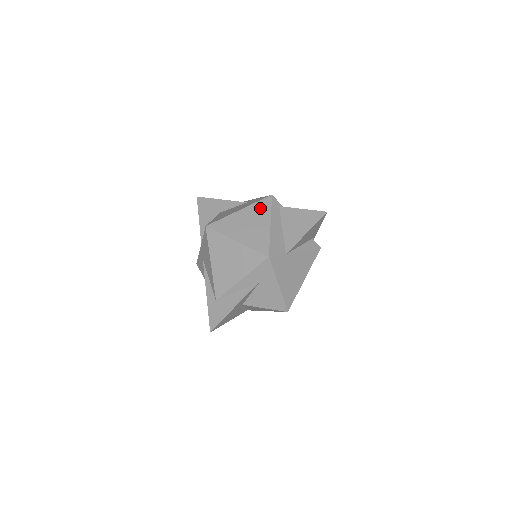
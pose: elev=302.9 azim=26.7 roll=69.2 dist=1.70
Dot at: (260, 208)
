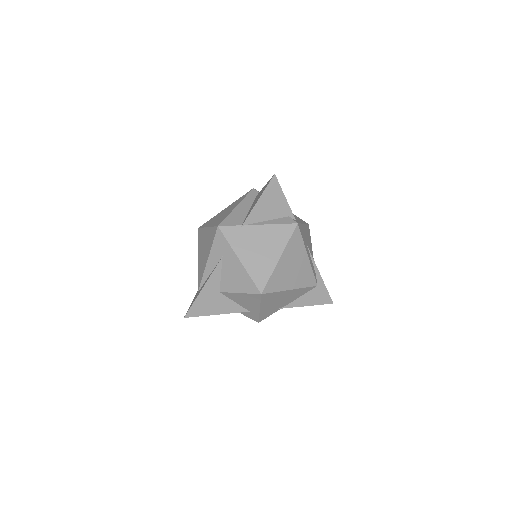
Dot at: (239, 200)
